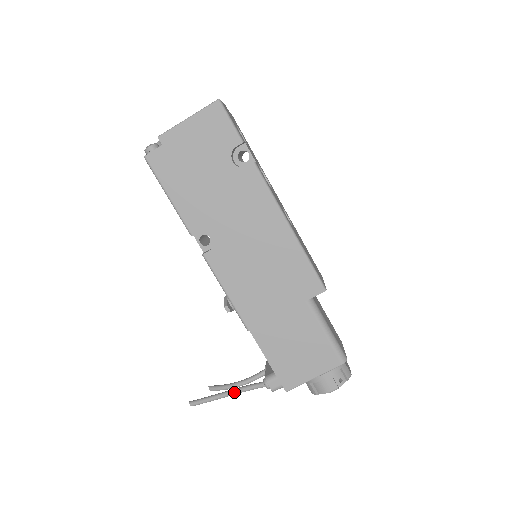
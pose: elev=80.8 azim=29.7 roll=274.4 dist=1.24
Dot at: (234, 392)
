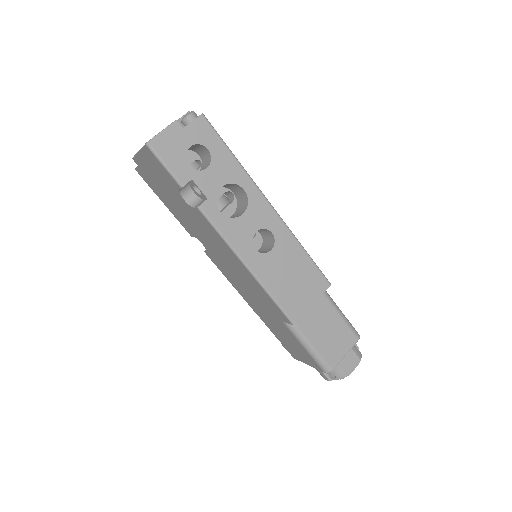
Dot at: occluded
